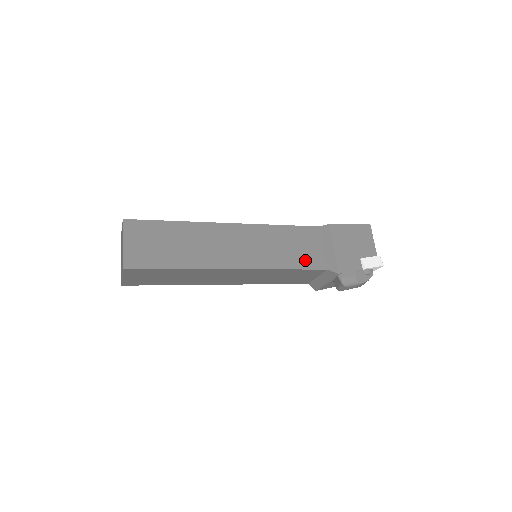
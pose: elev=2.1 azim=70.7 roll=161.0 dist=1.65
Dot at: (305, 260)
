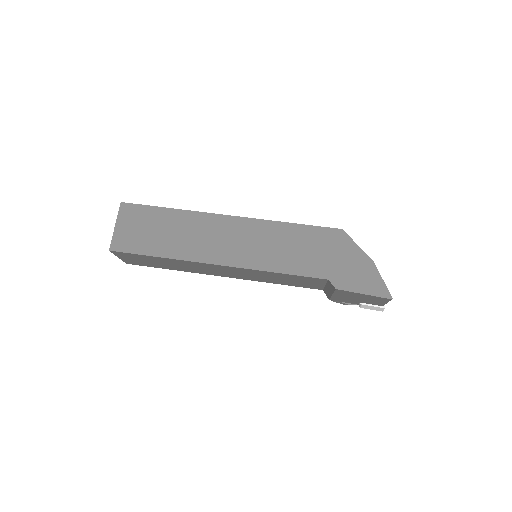
Dot at: (299, 285)
